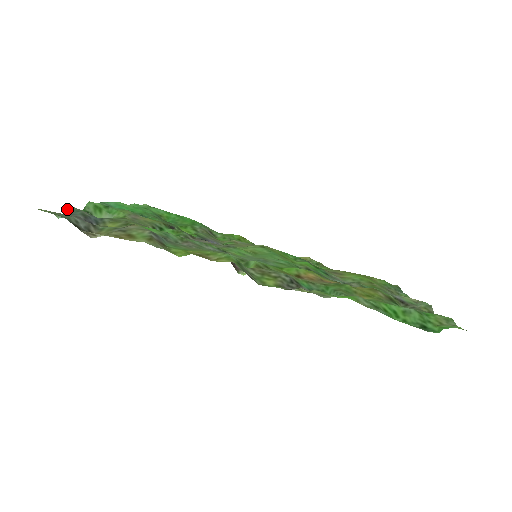
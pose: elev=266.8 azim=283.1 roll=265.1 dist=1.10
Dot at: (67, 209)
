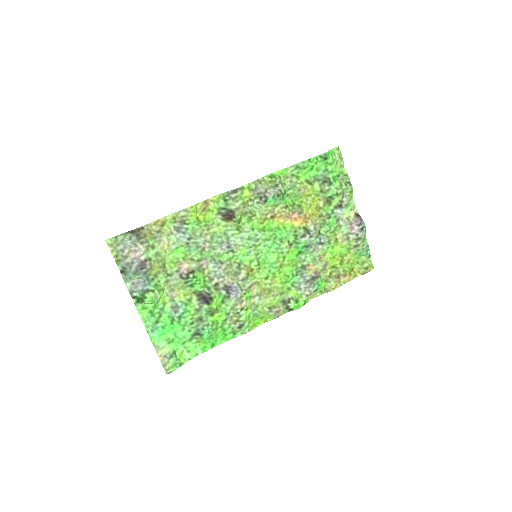
Dot at: occluded
